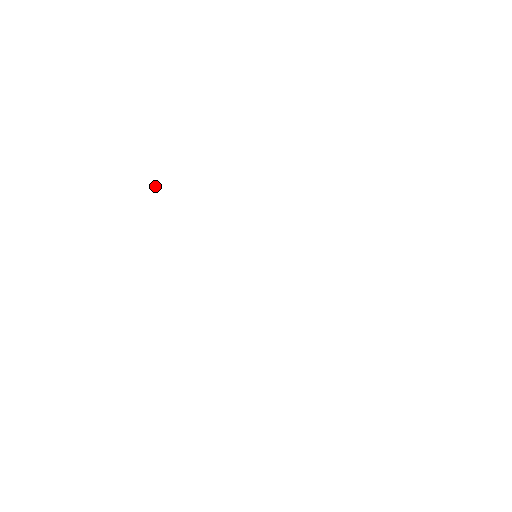
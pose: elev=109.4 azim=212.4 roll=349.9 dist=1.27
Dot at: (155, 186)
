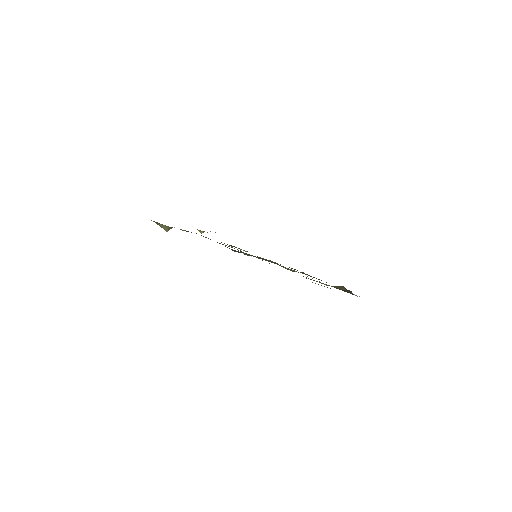
Dot at: occluded
